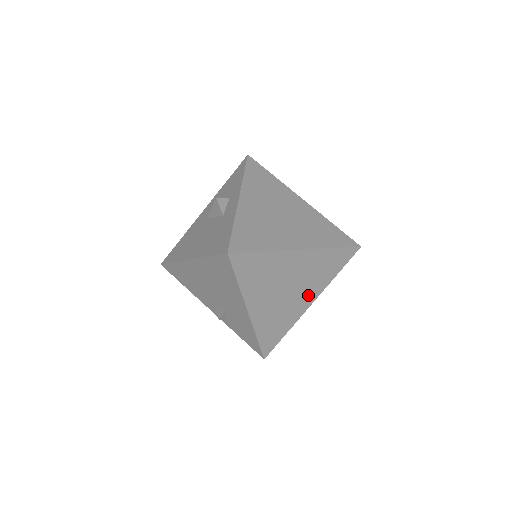
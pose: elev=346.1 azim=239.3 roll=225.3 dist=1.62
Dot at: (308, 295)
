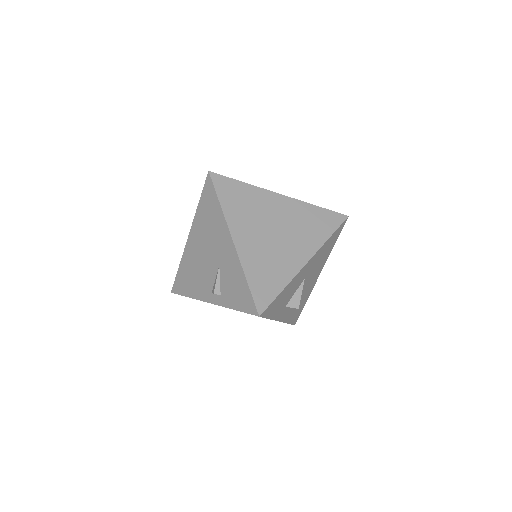
Dot at: (300, 249)
